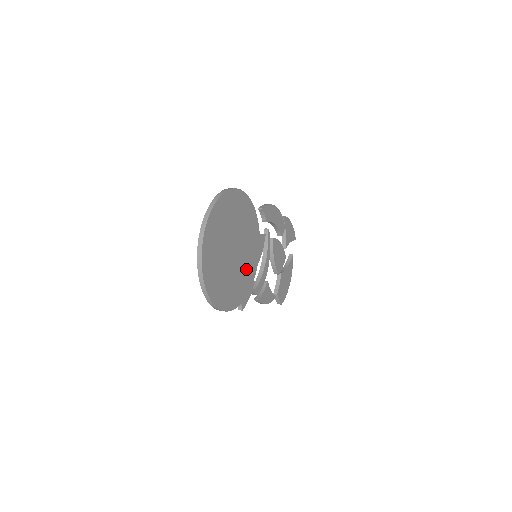
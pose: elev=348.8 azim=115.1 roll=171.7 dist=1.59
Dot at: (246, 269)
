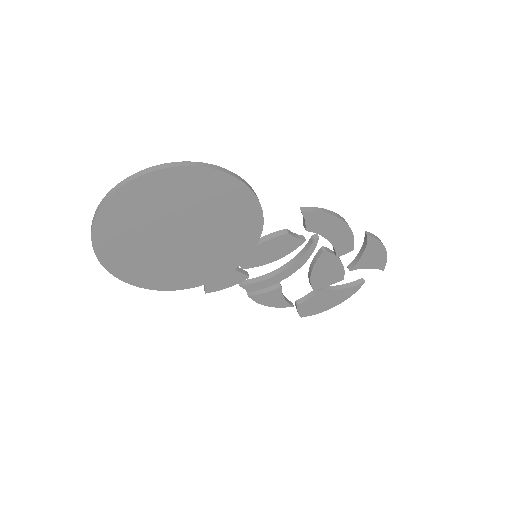
Dot at: (205, 263)
